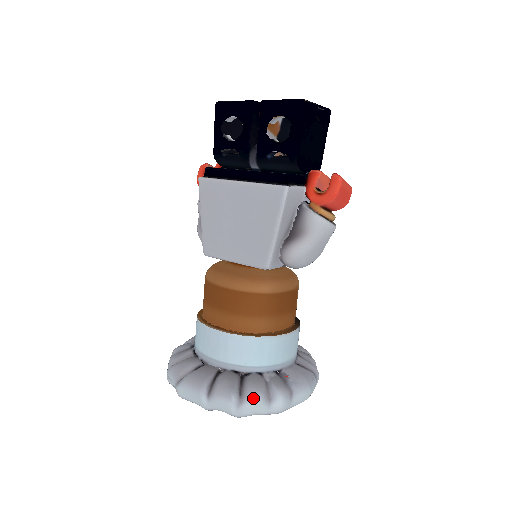
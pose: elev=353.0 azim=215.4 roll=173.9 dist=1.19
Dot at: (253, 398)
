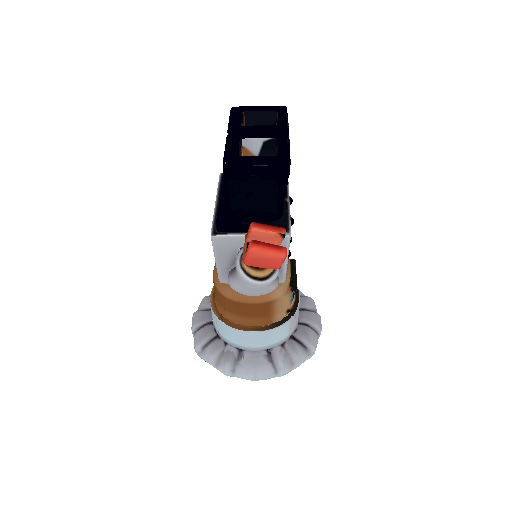
Dot at: (205, 356)
